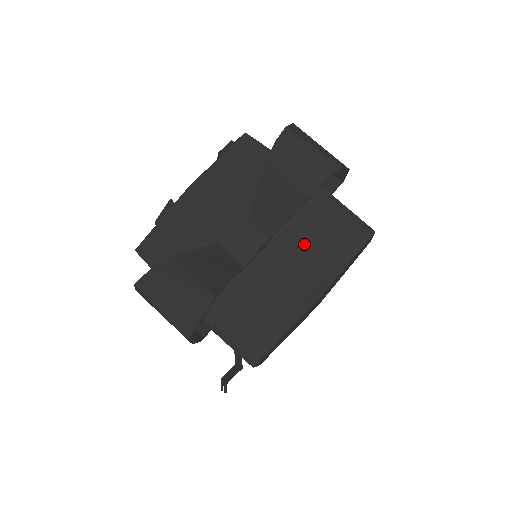
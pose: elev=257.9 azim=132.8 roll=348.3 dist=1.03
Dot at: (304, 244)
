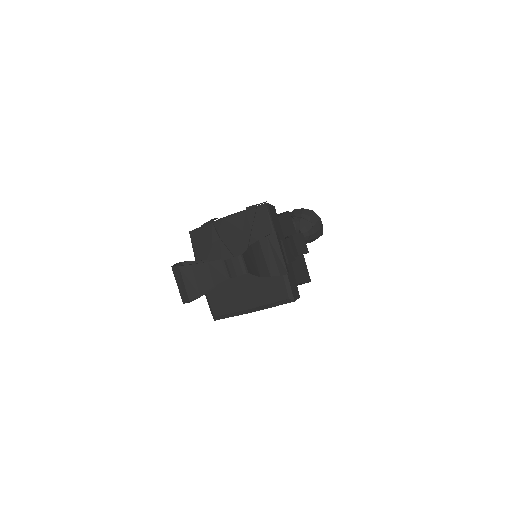
Dot at: (260, 285)
